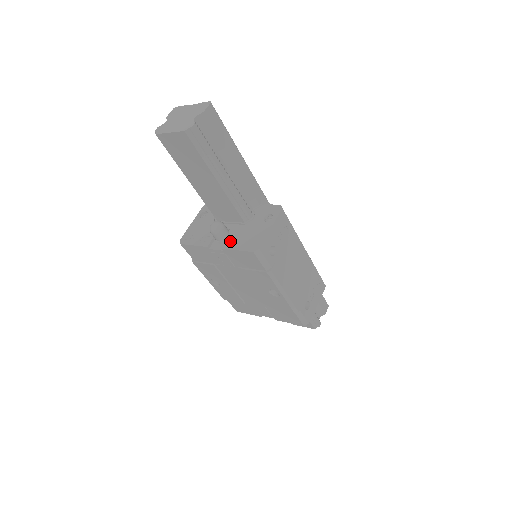
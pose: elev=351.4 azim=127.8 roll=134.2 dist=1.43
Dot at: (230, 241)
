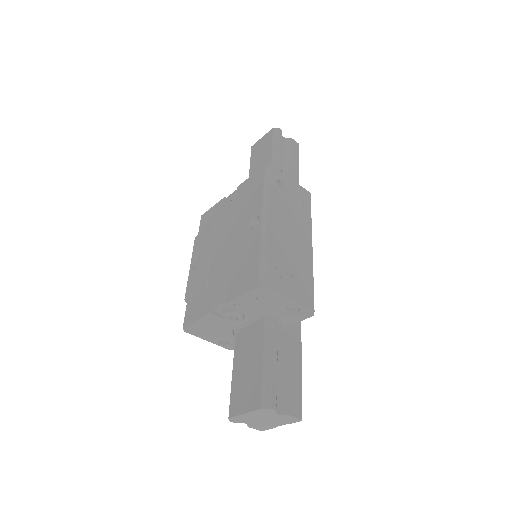
Dot at: occluded
